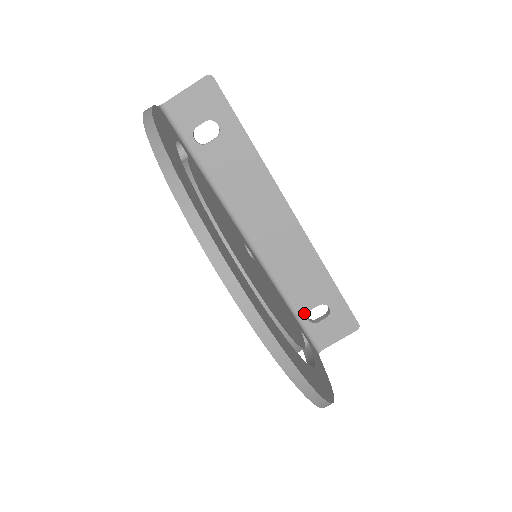
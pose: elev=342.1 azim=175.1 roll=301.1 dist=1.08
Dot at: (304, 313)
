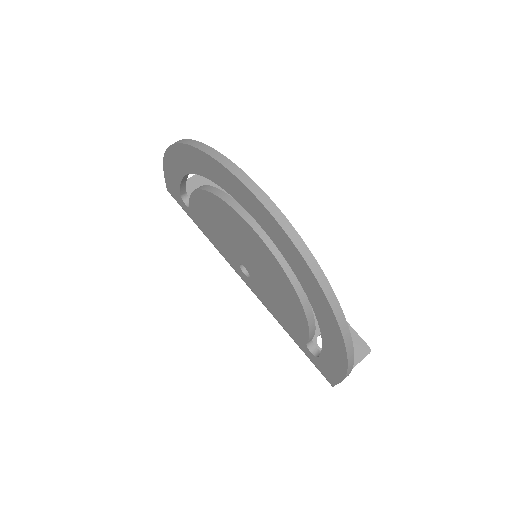
Dot at: (313, 340)
